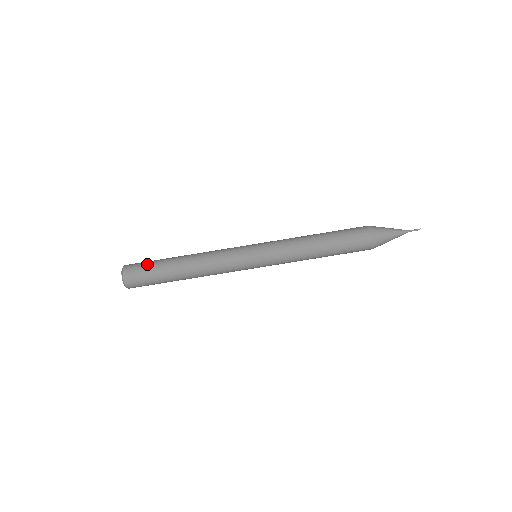
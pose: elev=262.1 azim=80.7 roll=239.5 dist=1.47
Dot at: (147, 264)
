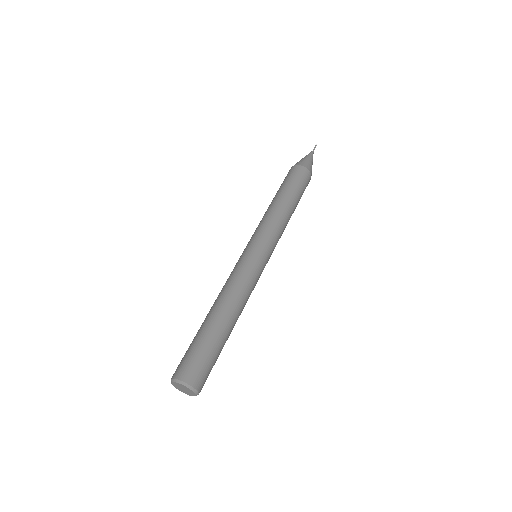
Dot at: (186, 352)
